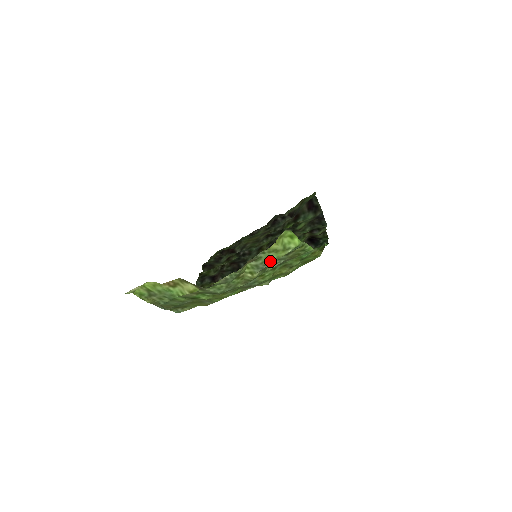
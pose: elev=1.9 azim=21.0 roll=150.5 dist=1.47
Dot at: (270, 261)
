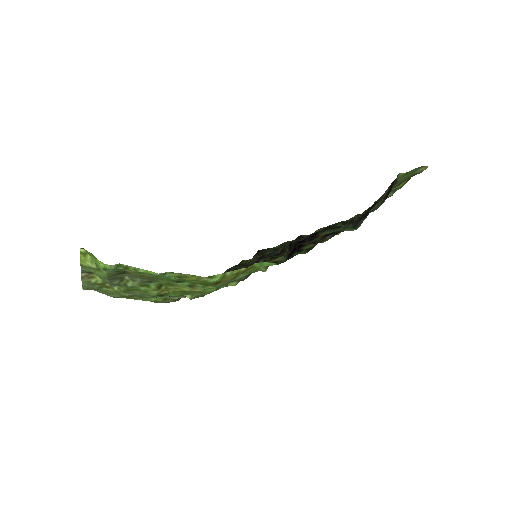
Dot at: (105, 278)
